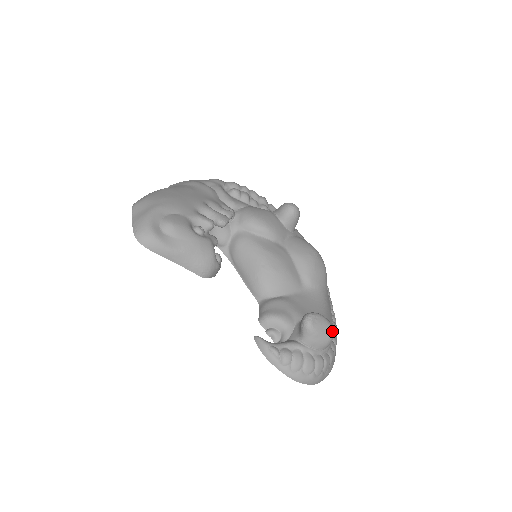
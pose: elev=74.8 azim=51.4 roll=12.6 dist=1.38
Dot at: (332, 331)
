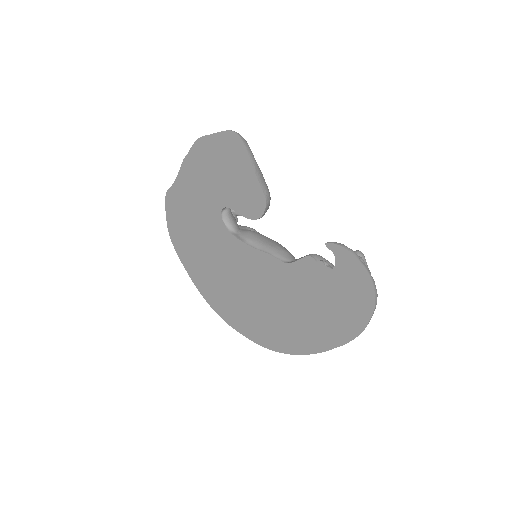
Dot at: occluded
